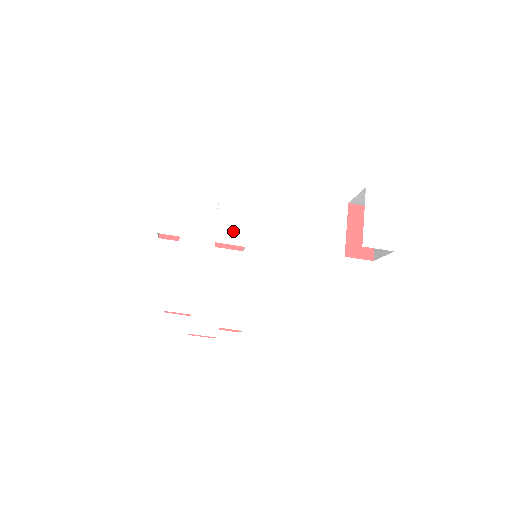
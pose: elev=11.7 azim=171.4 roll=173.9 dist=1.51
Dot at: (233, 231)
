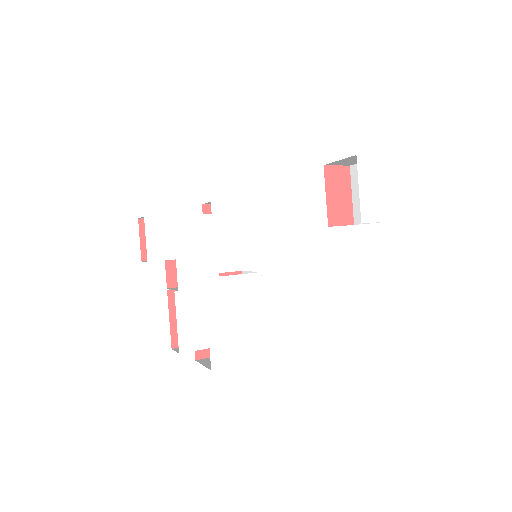
Dot at: (234, 237)
